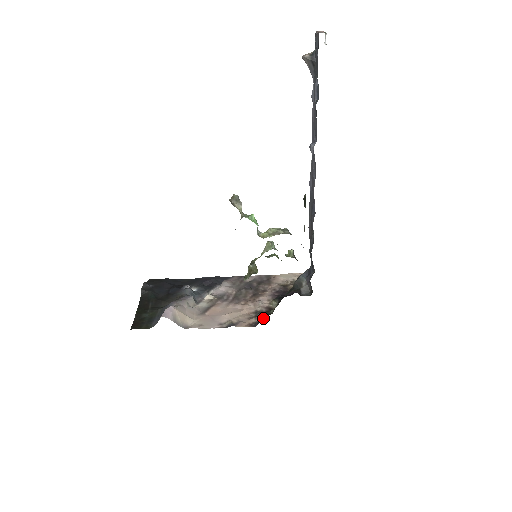
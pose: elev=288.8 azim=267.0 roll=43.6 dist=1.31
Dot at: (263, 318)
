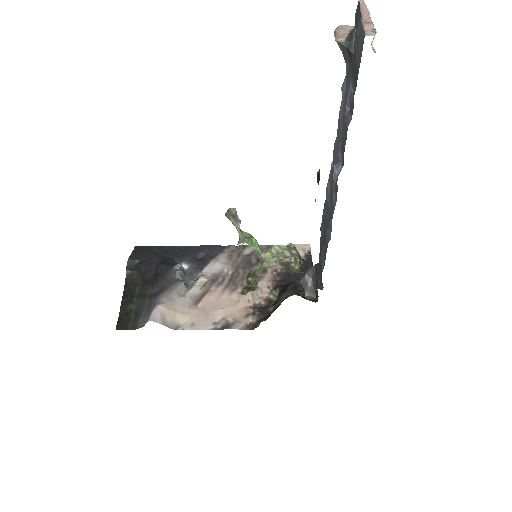
Dot at: (261, 319)
